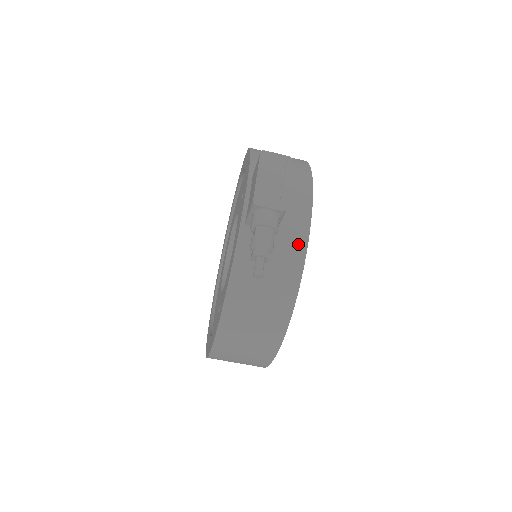
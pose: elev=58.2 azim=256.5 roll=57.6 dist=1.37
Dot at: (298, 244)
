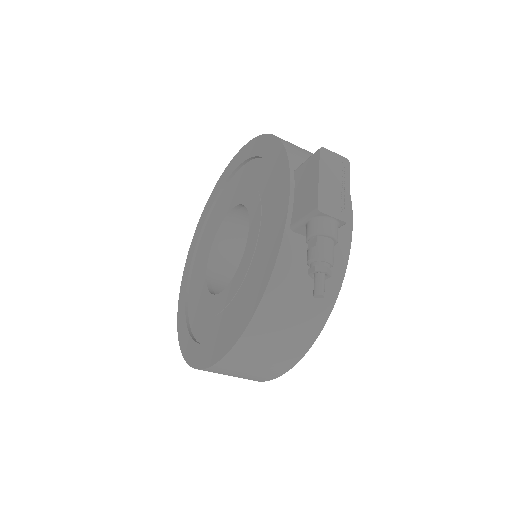
Dot at: (340, 257)
